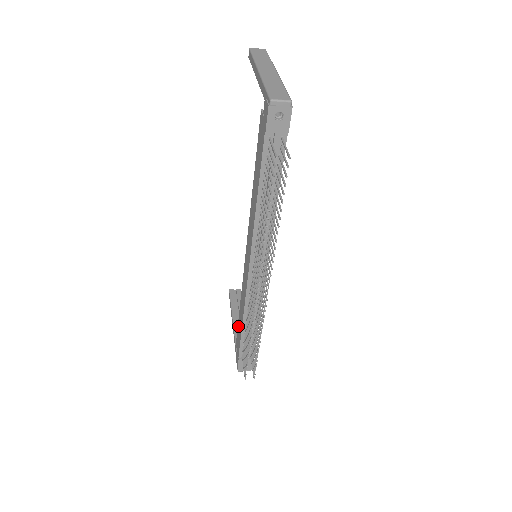
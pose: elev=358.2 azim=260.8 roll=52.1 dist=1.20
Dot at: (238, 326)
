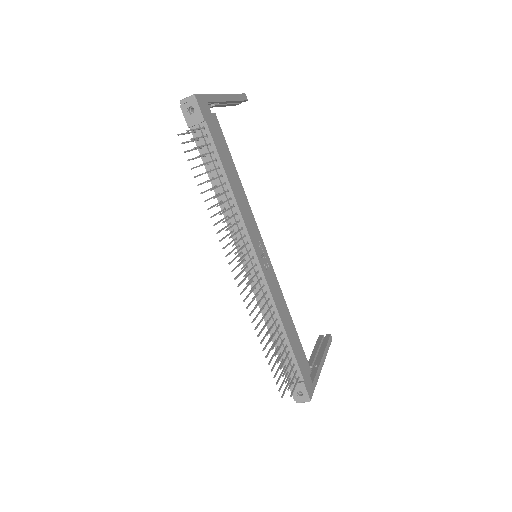
Dot at: occluded
